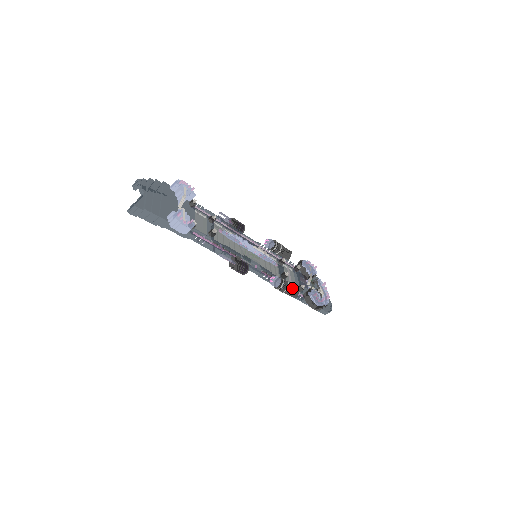
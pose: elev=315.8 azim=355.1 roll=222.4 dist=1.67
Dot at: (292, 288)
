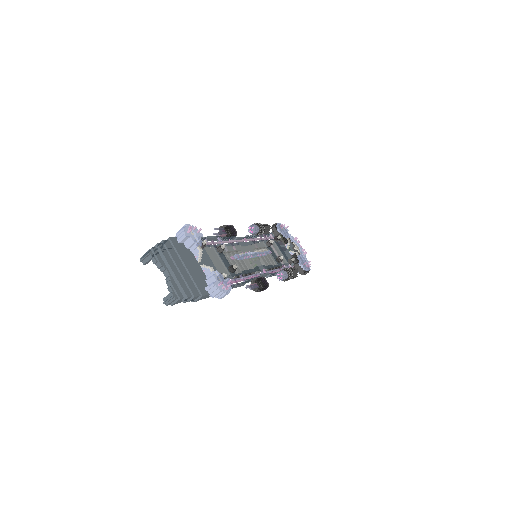
Dot at: (294, 273)
